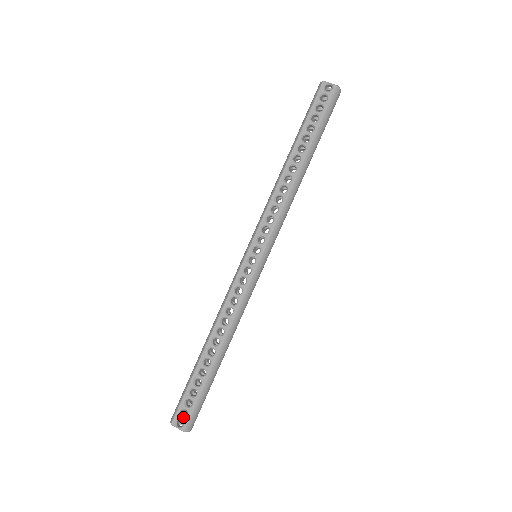
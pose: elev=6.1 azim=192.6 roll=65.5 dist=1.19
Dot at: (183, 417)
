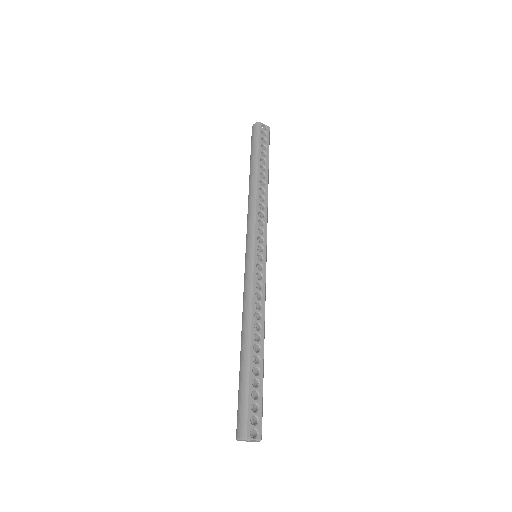
Dot at: (255, 425)
